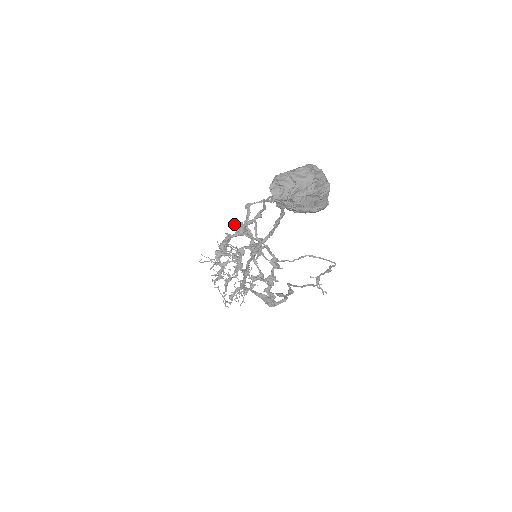
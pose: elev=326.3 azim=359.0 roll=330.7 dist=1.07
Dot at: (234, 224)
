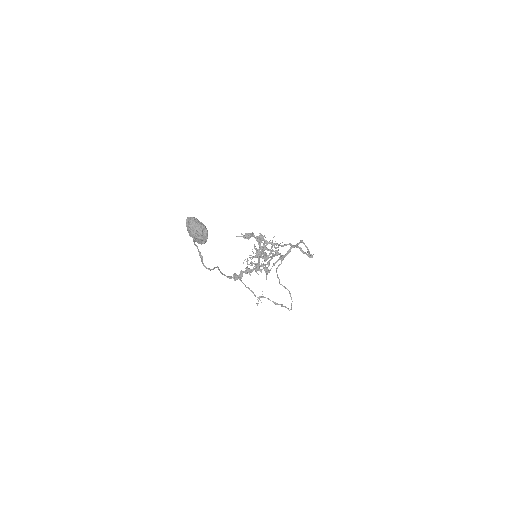
Dot at: (260, 233)
